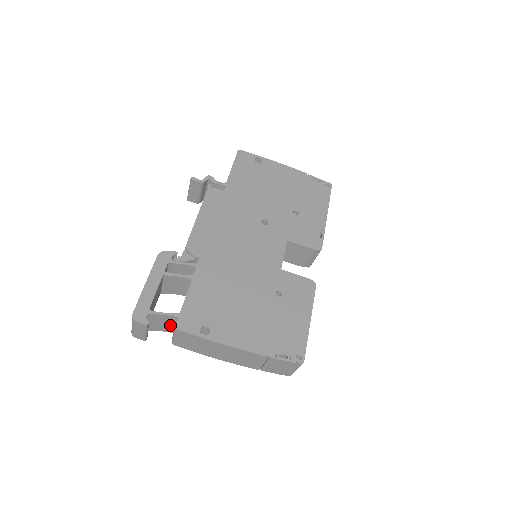
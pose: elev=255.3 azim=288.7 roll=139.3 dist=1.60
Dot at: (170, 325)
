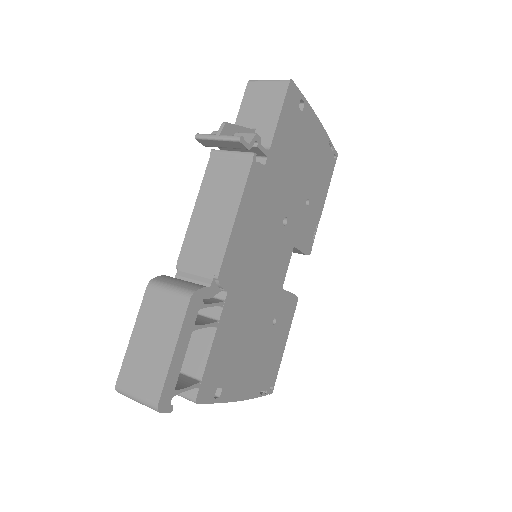
Dot at: occluded
